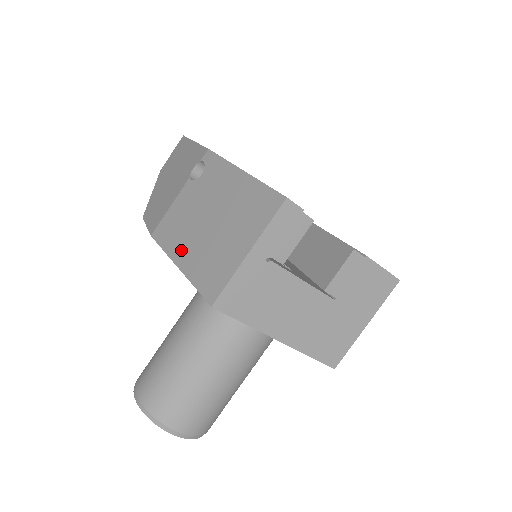
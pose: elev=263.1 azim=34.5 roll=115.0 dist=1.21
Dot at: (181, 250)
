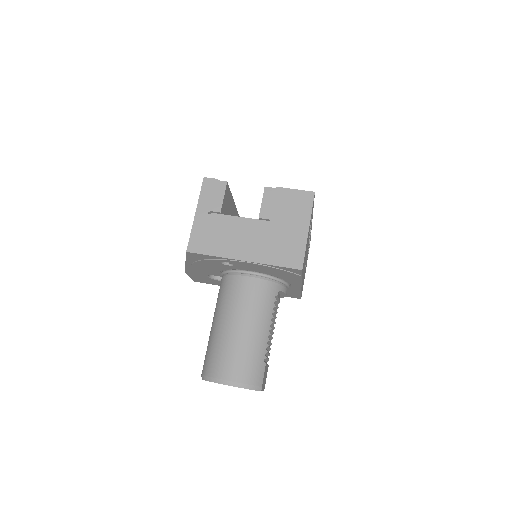
Dot at: occluded
